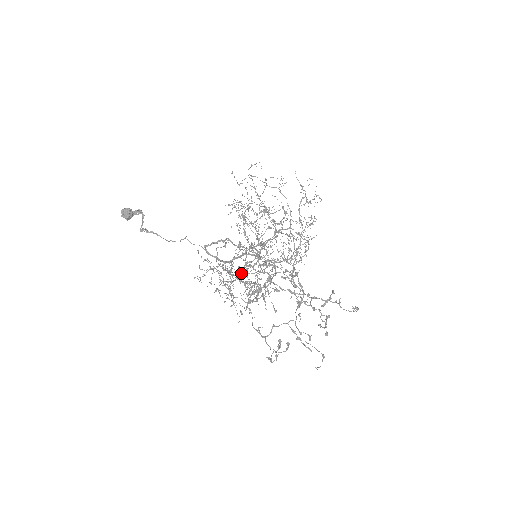
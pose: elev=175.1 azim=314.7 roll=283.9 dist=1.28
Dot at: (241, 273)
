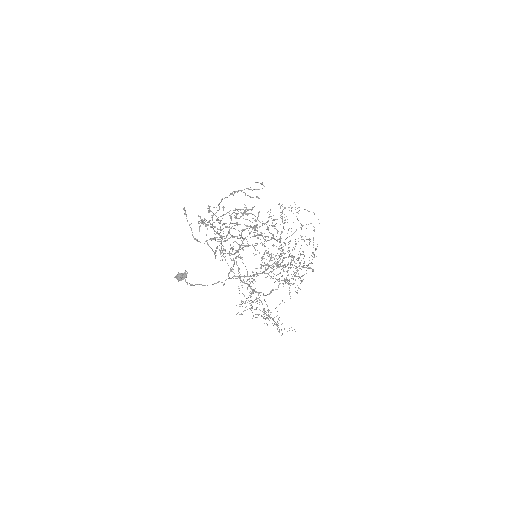
Dot at: (229, 255)
